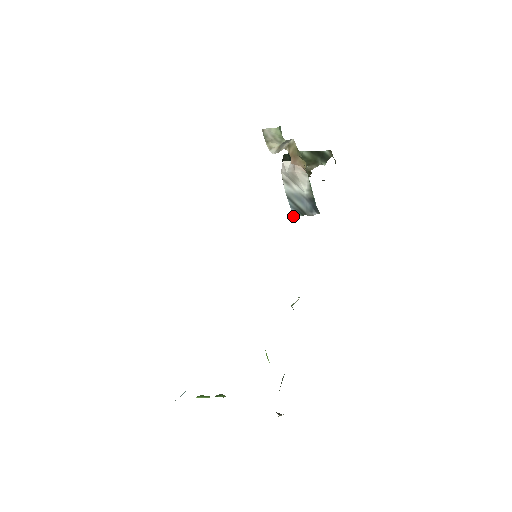
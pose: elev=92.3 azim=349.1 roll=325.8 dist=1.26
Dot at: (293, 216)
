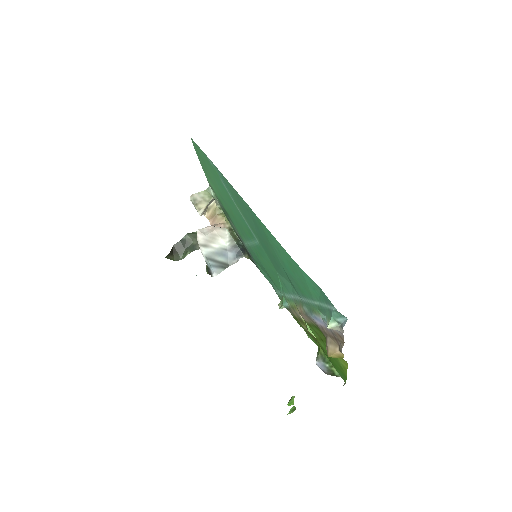
Dot at: (215, 275)
